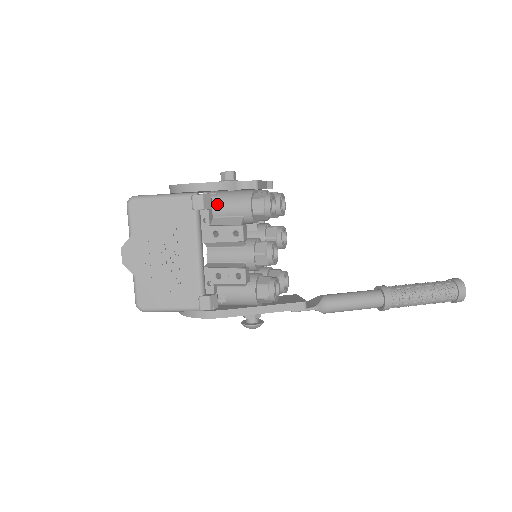
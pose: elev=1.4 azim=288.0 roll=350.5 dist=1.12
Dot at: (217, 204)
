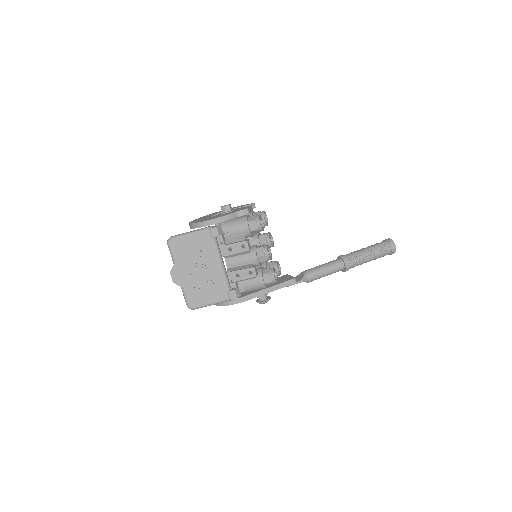
Dot at: (225, 230)
